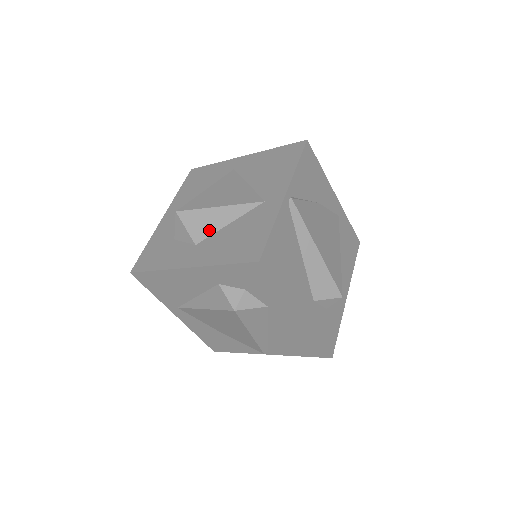
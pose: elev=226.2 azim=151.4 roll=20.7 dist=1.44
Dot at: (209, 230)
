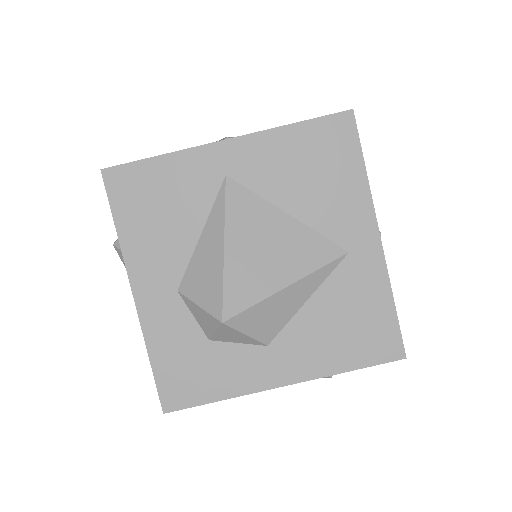
Dot at: (282, 321)
